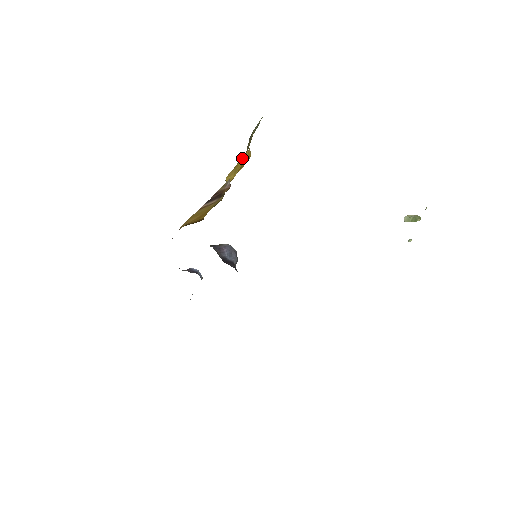
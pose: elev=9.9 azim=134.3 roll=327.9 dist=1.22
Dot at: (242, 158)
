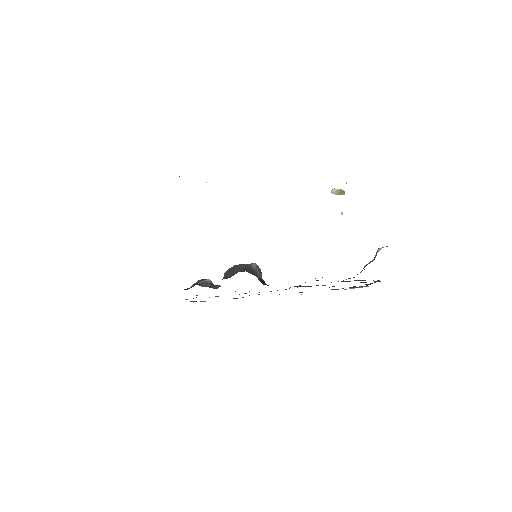
Dot at: occluded
